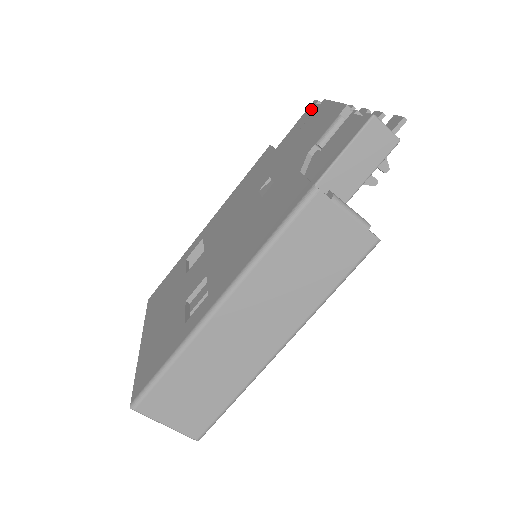
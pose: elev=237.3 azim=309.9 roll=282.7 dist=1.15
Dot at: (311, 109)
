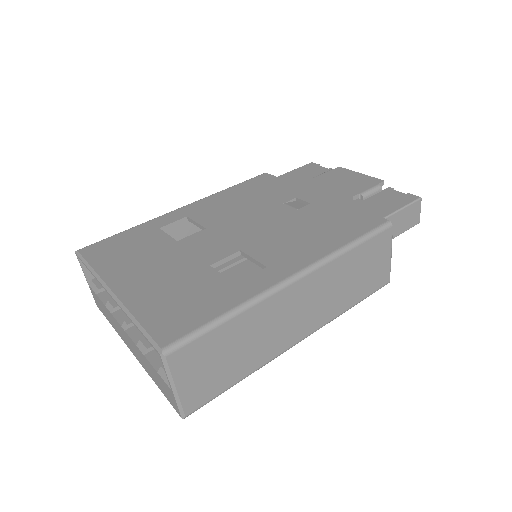
Dot at: (314, 167)
